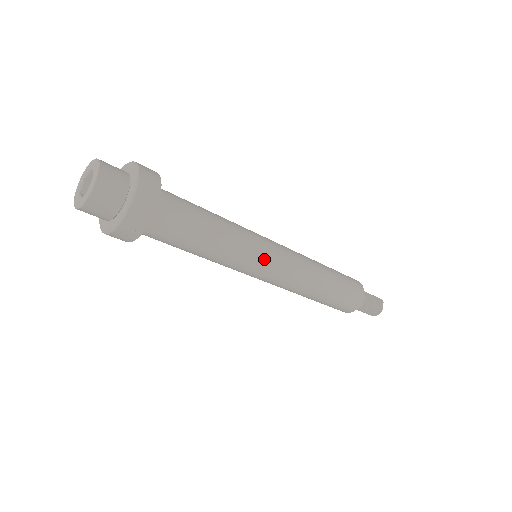
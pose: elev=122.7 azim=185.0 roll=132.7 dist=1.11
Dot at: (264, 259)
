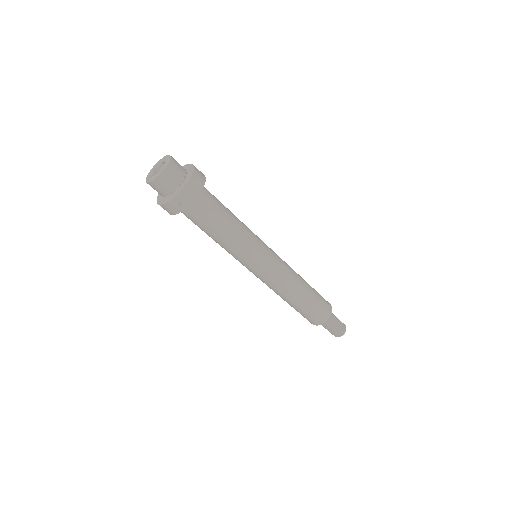
Dot at: (264, 253)
